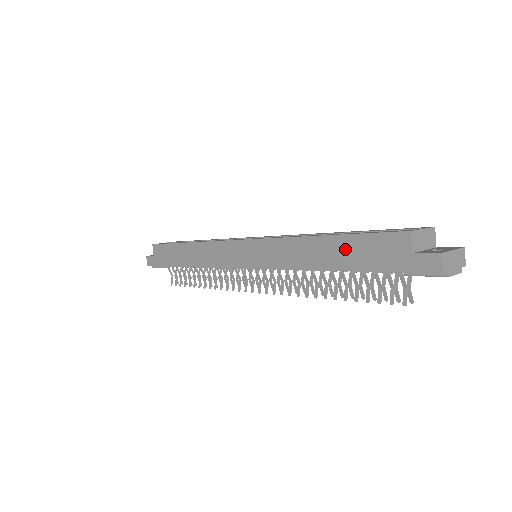
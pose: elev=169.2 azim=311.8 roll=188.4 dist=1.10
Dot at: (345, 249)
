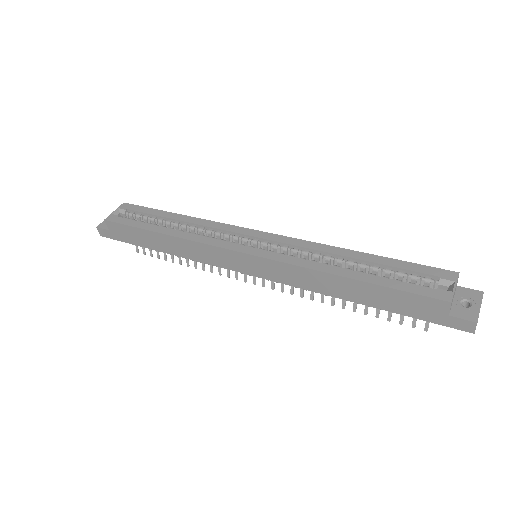
Dot at: (377, 295)
